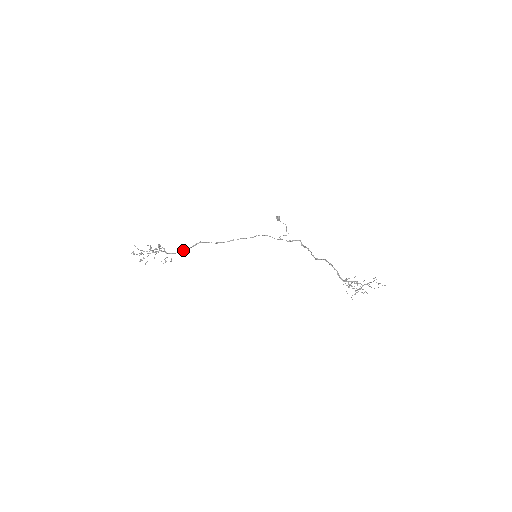
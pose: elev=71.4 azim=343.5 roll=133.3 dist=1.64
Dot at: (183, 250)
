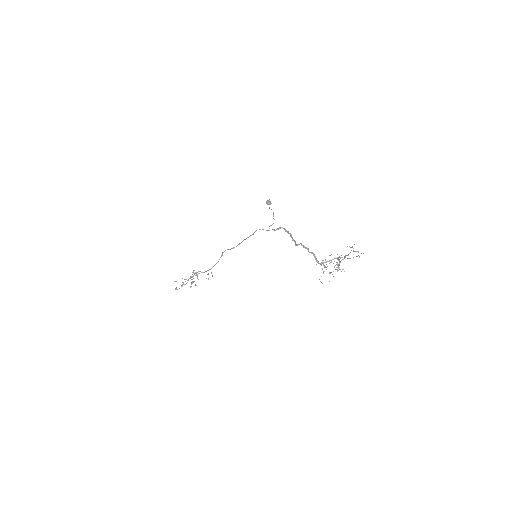
Dot at: (216, 263)
